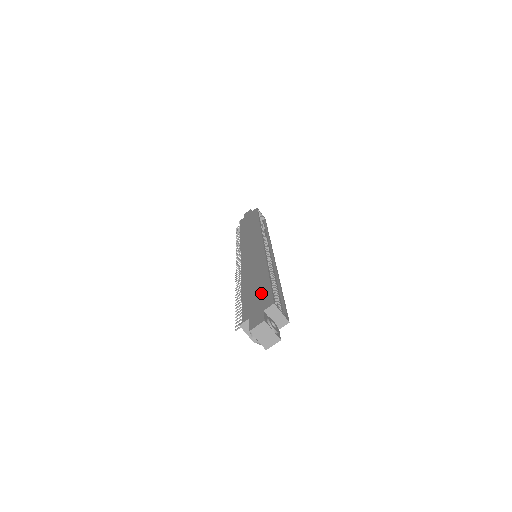
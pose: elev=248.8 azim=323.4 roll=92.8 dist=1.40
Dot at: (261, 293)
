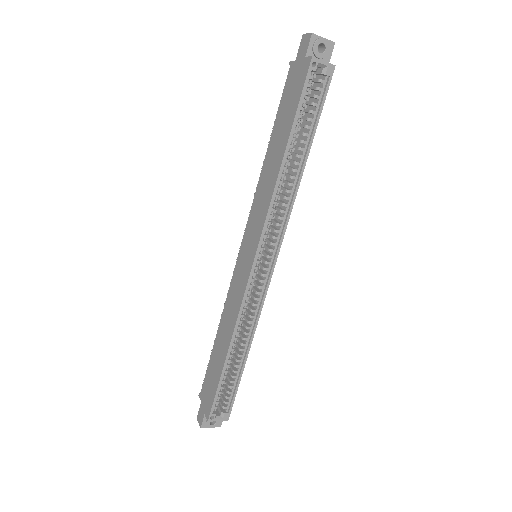
Dot at: (212, 386)
